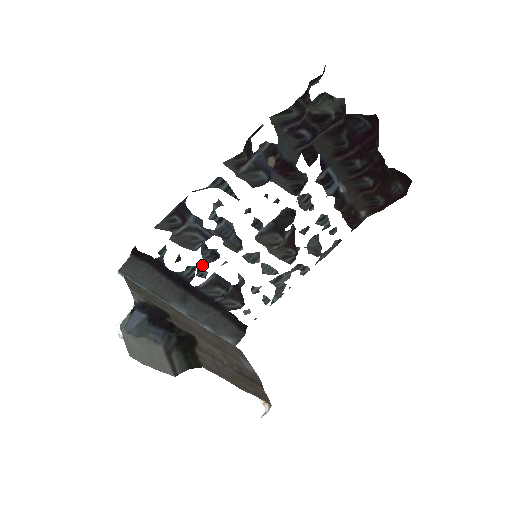
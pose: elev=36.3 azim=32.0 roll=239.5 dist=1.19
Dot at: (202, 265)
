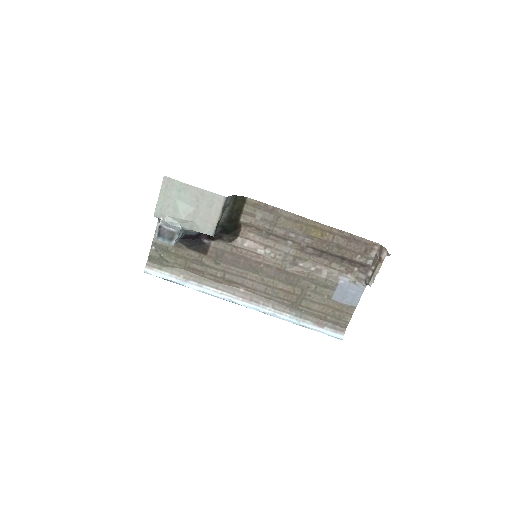
Dot at: occluded
